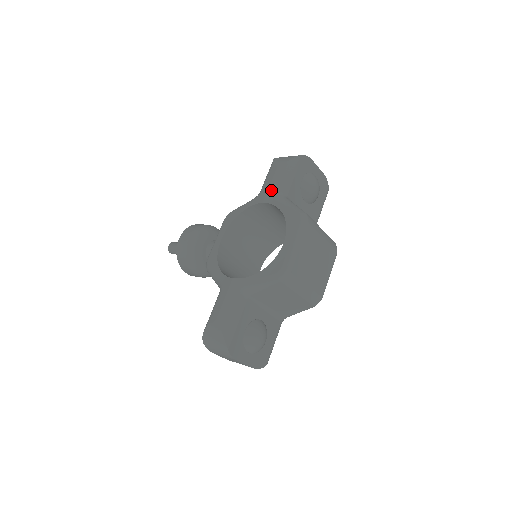
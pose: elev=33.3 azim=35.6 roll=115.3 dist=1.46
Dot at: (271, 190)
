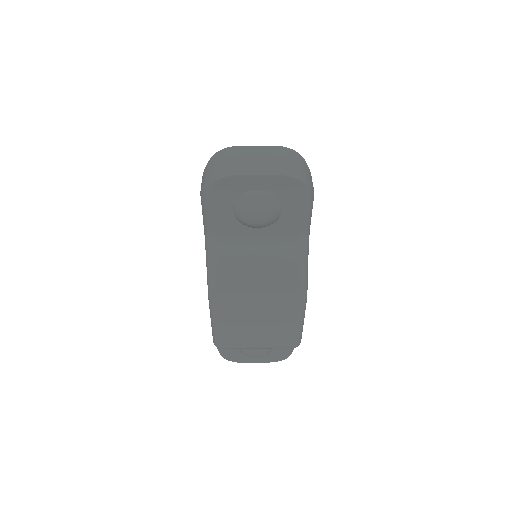
Dot at: occluded
